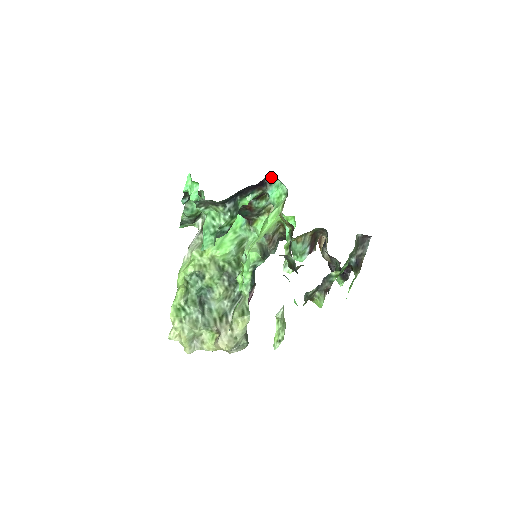
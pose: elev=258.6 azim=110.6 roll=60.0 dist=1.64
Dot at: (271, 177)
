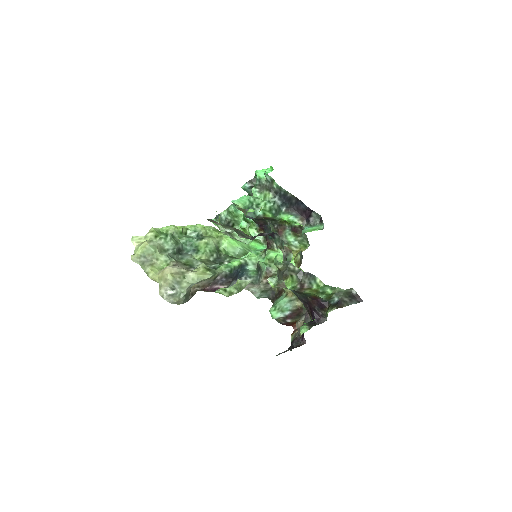
Dot at: (316, 222)
